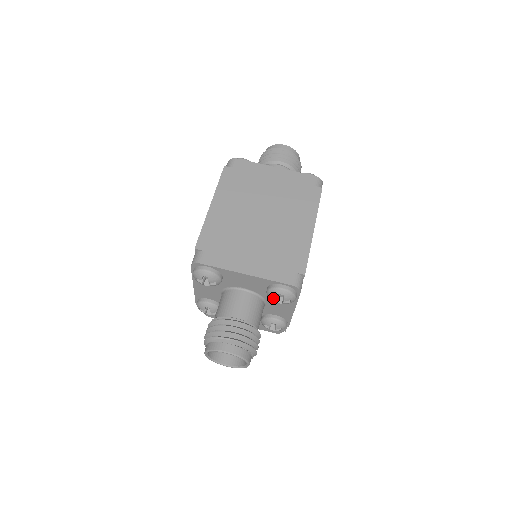
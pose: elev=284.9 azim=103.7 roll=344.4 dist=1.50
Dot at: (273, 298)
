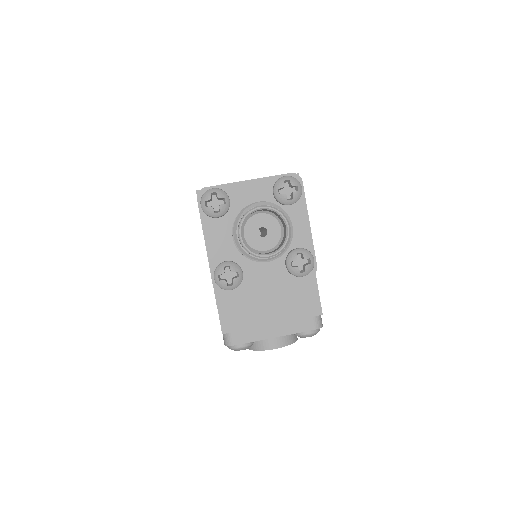
Dot at: (282, 194)
